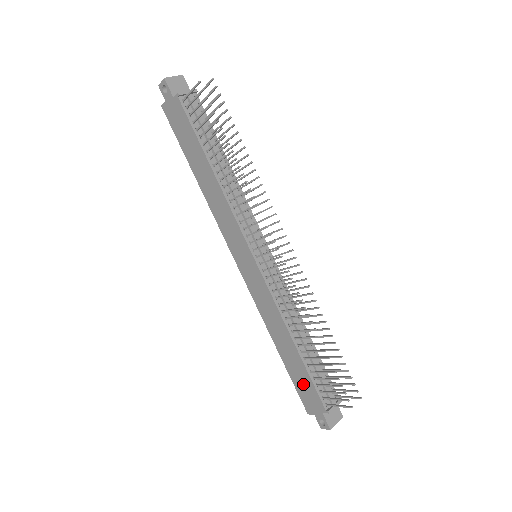
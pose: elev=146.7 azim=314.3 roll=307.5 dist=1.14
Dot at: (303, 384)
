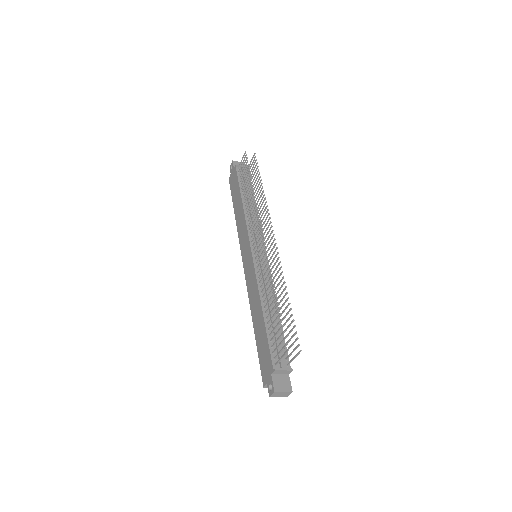
Dot at: (263, 351)
